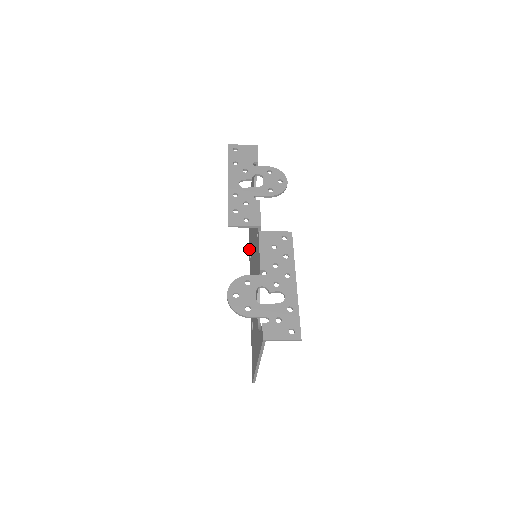
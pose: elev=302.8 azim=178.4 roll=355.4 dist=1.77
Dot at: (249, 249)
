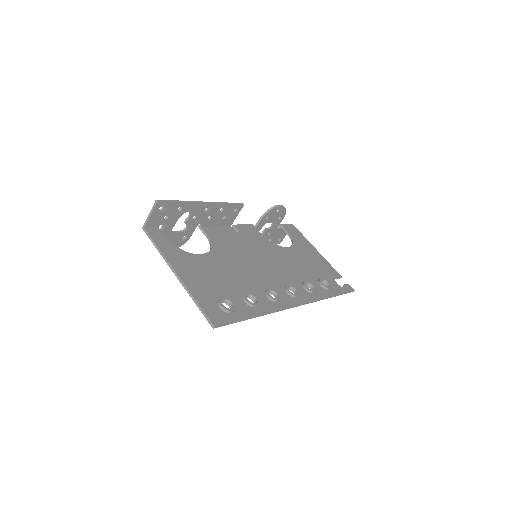
Dot at: occluded
